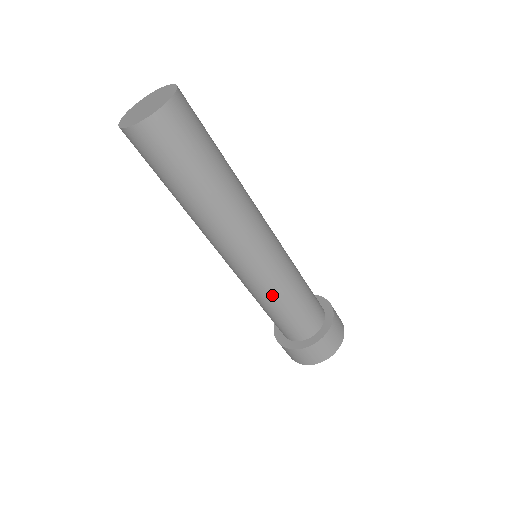
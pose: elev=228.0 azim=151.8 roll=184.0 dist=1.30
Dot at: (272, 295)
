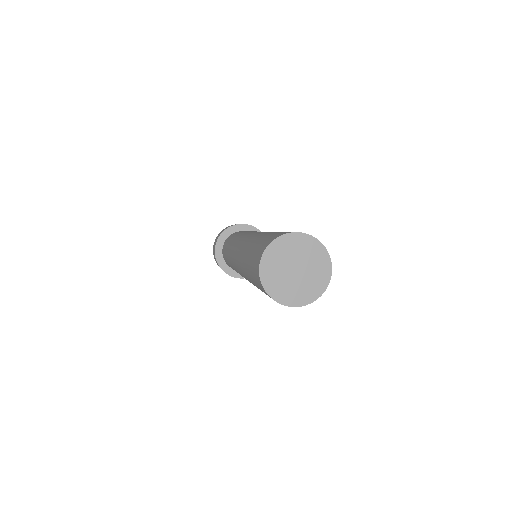
Dot at: occluded
